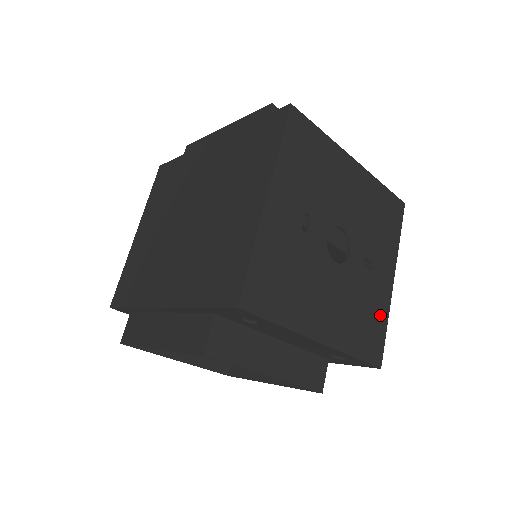
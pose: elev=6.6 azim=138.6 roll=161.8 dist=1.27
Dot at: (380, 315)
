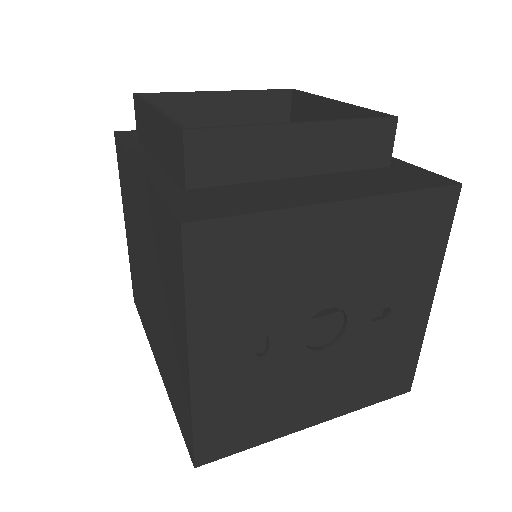
Dot at: (407, 349)
